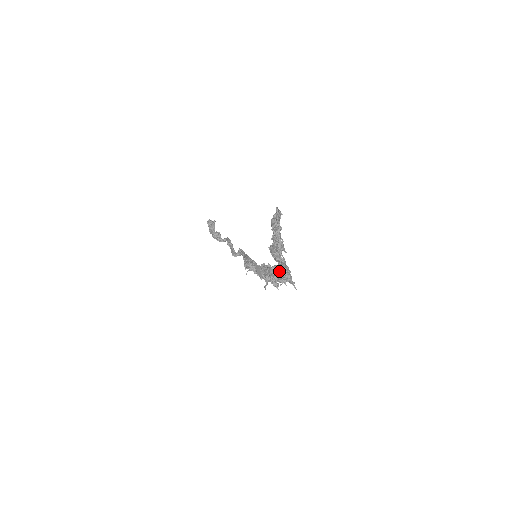
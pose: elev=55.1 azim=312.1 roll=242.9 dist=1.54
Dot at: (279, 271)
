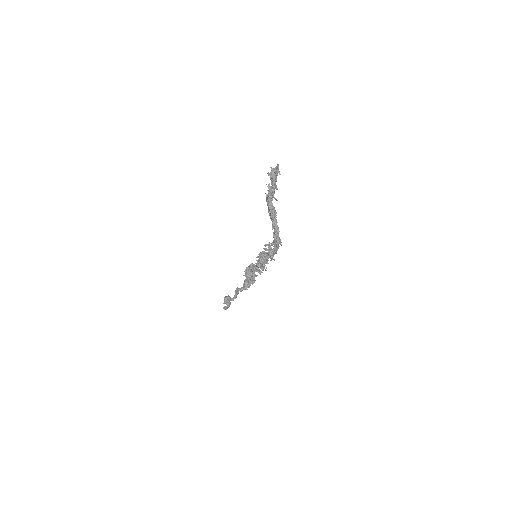
Dot at: occluded
